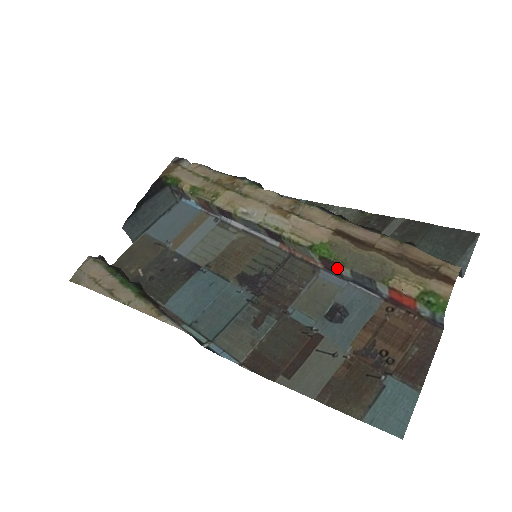
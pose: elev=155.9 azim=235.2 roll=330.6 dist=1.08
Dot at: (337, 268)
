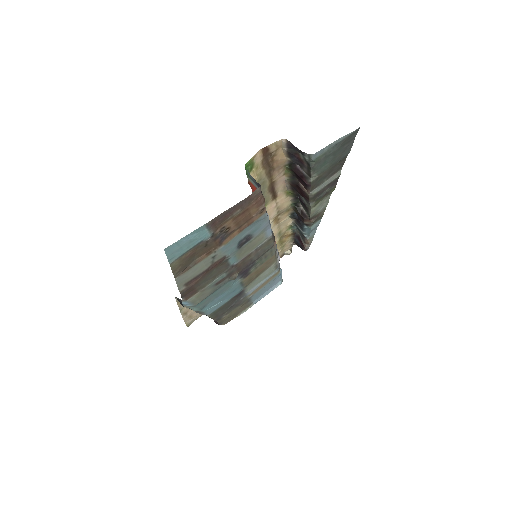
Dot at: occluded
